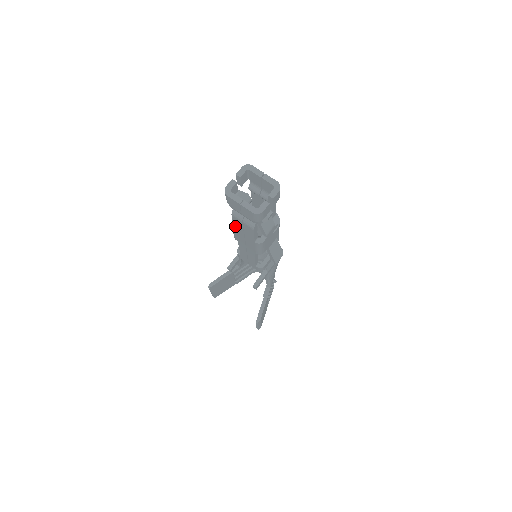
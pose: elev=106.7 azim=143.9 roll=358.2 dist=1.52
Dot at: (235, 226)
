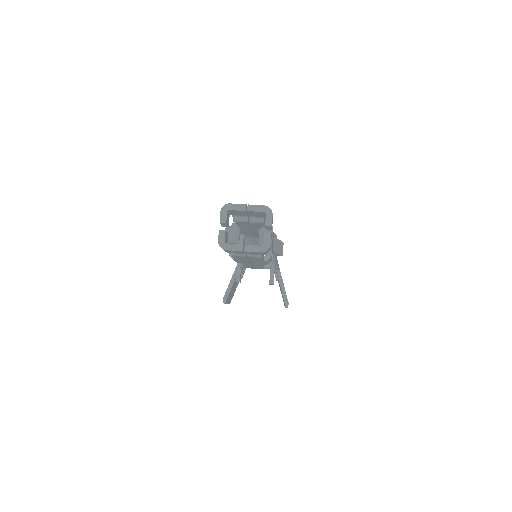
Dot at: (237, 259)
